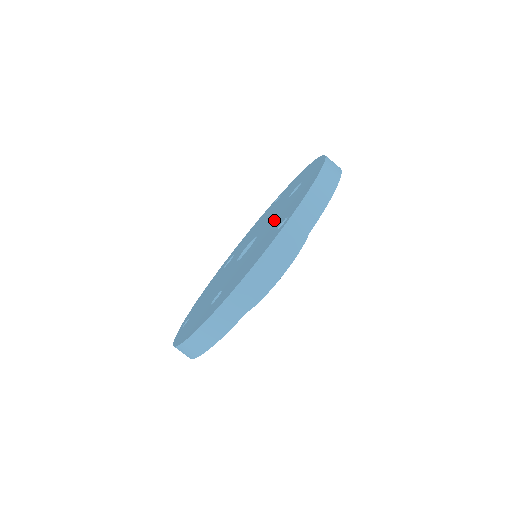
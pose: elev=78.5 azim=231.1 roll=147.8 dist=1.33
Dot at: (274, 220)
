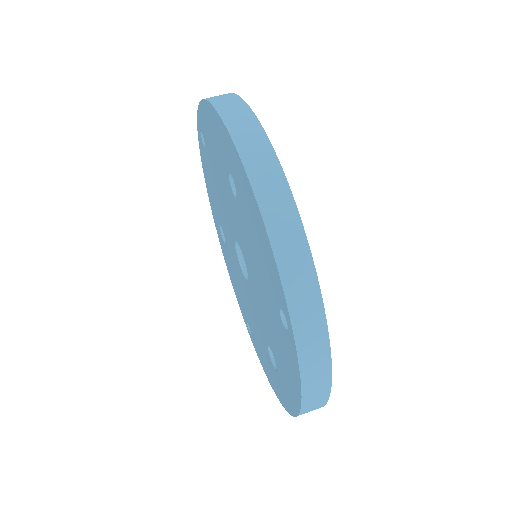
Dot at: (220, 209)
